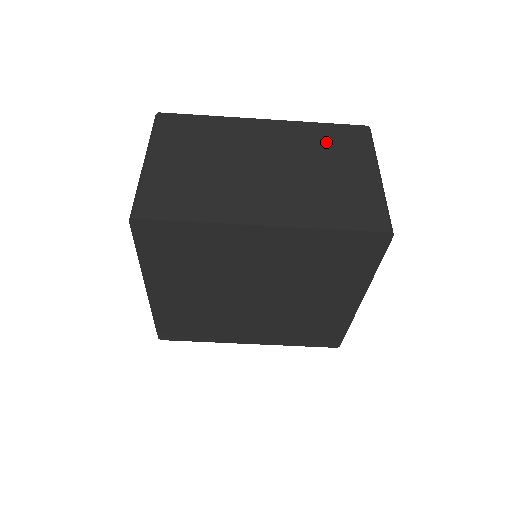
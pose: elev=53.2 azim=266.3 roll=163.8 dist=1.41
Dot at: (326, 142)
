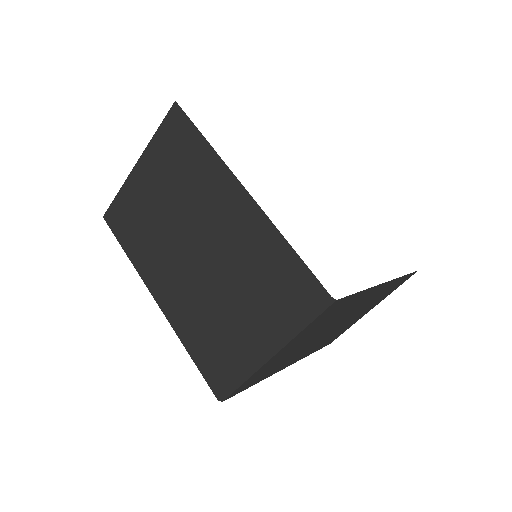
Dot at: occluded
